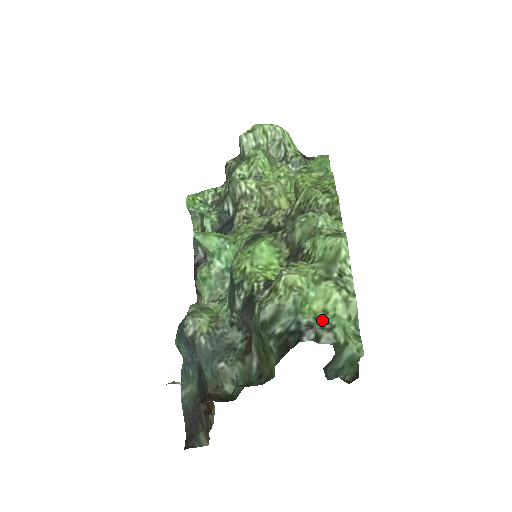
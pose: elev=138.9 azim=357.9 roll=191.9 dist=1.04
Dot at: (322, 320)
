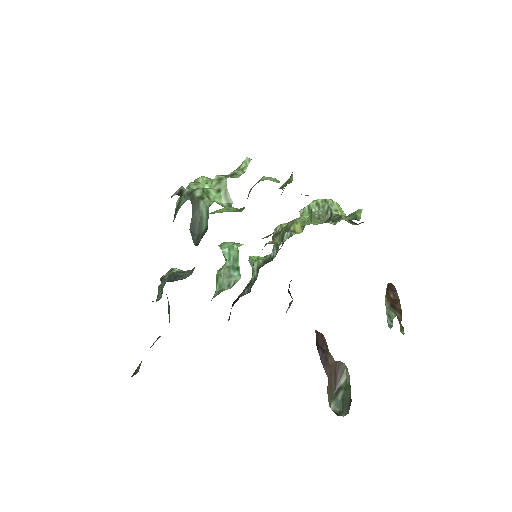
Dot at: occluded
